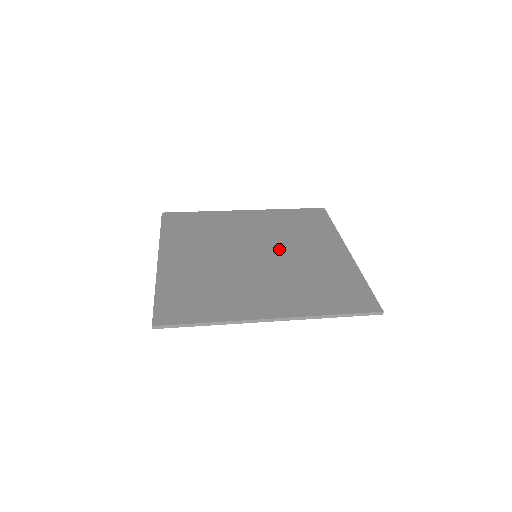
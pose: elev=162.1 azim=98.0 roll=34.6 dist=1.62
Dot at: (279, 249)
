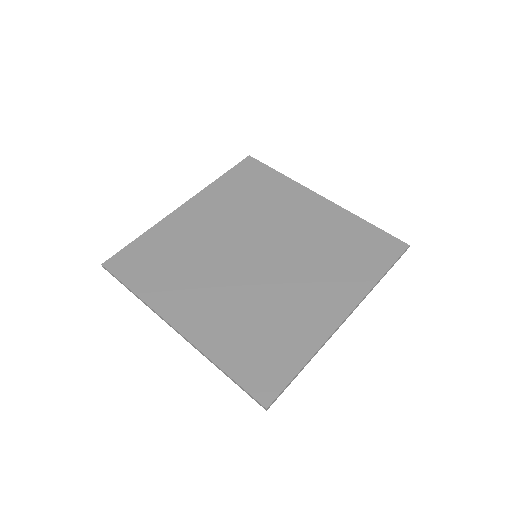
Dot at: (268, 234)
